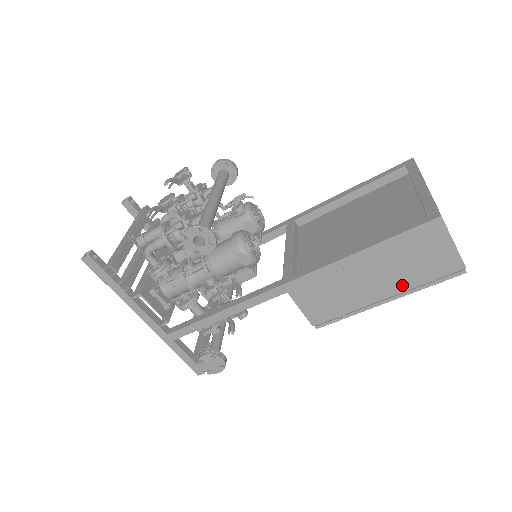
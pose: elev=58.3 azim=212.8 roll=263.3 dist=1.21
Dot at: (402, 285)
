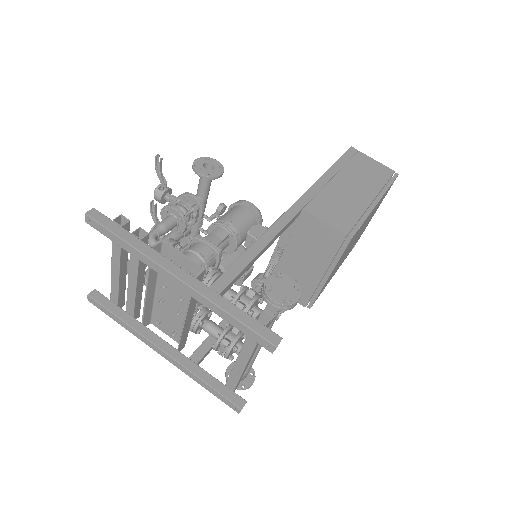
Dot at: (373, 188)
